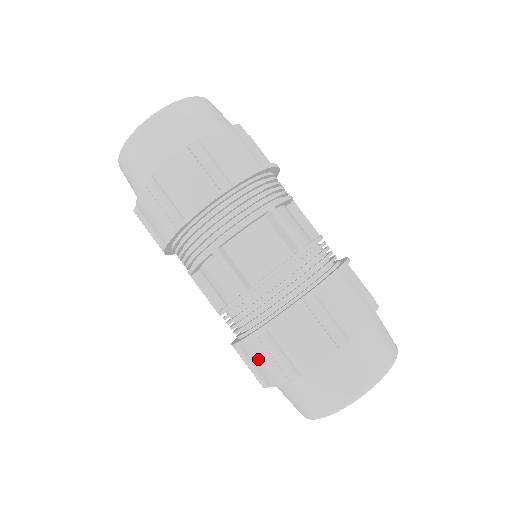
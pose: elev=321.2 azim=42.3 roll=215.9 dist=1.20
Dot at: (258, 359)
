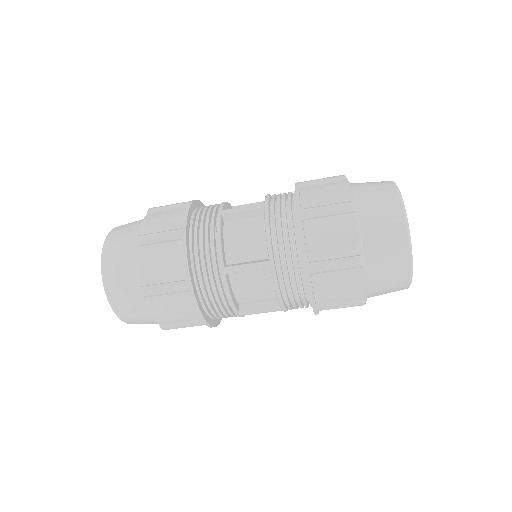
Dot at: (333, 289)
